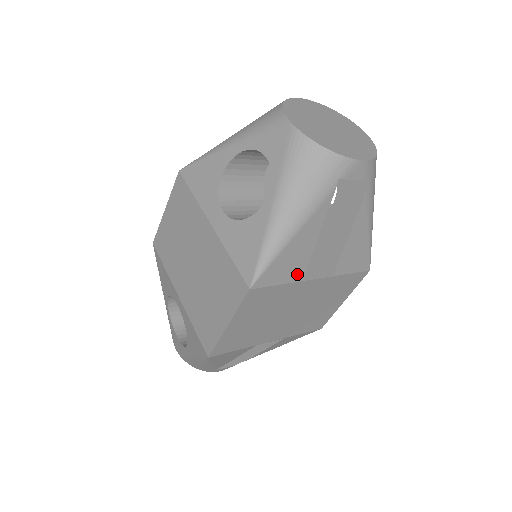
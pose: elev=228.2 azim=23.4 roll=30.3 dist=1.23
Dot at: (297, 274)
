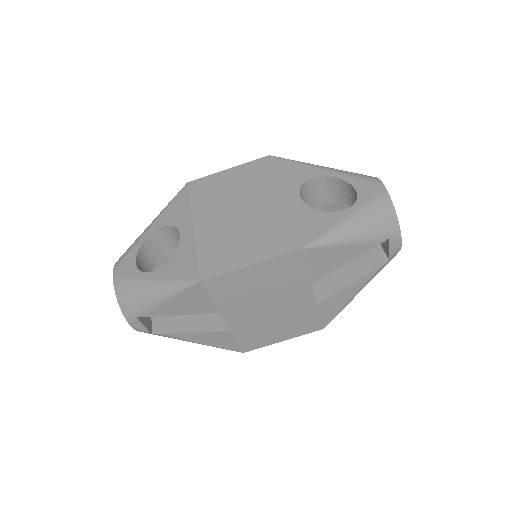
Dot at: (317, 275)
